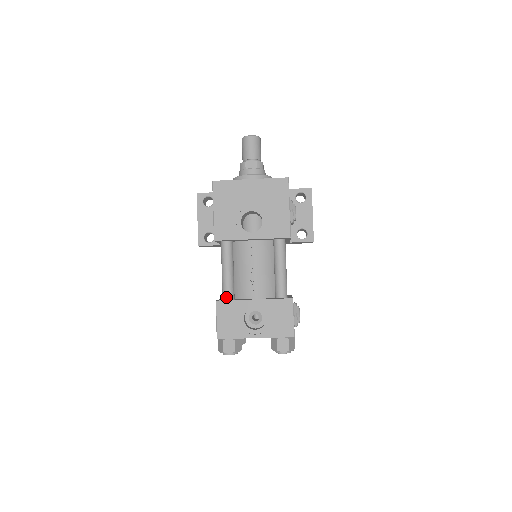
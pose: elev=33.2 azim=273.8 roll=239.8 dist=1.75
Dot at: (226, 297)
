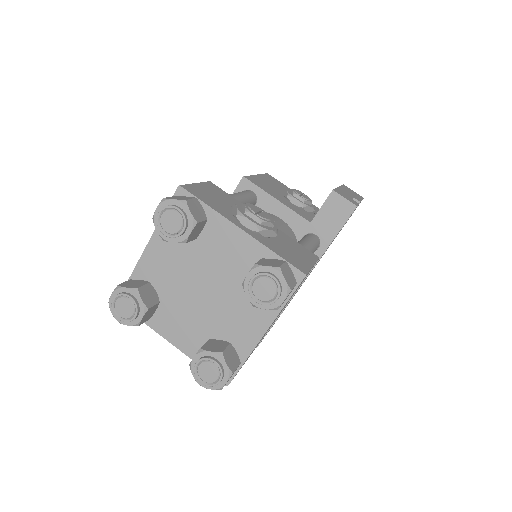
Dot at: occluded
